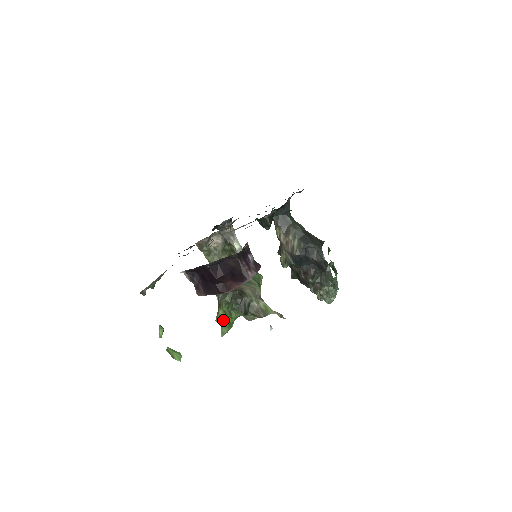
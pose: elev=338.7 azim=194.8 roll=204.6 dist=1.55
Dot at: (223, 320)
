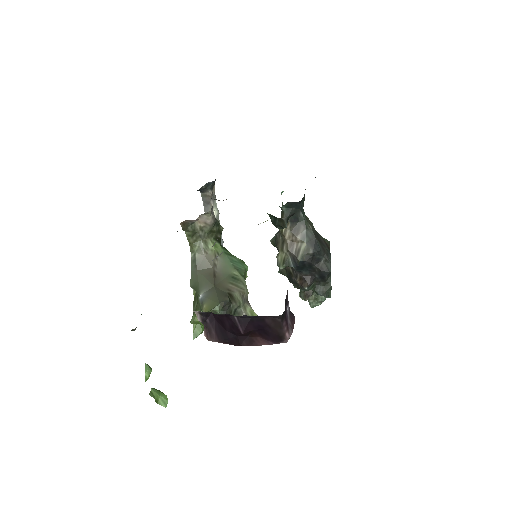
Dot at: (200, 323)
